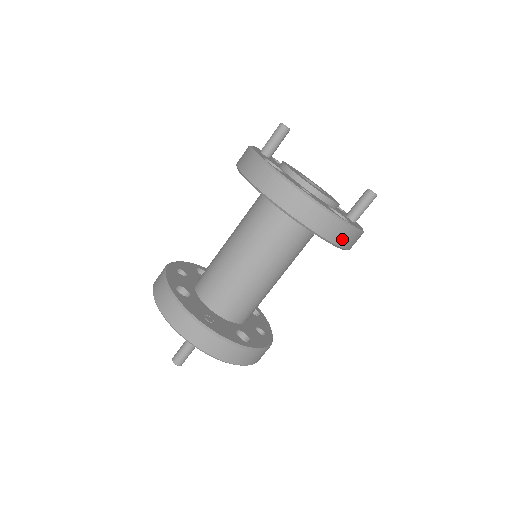
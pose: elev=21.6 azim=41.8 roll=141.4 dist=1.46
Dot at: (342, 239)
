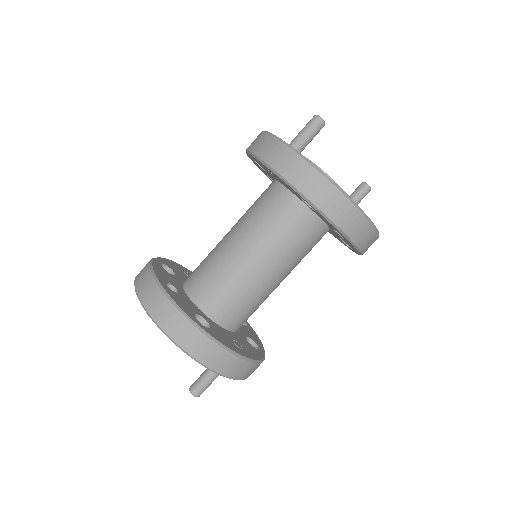
Dot at: occluded
